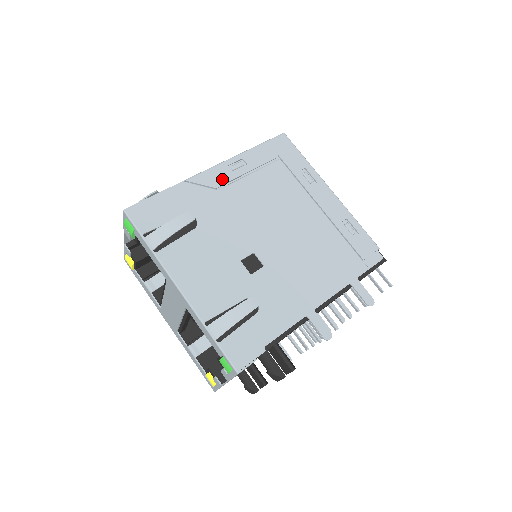
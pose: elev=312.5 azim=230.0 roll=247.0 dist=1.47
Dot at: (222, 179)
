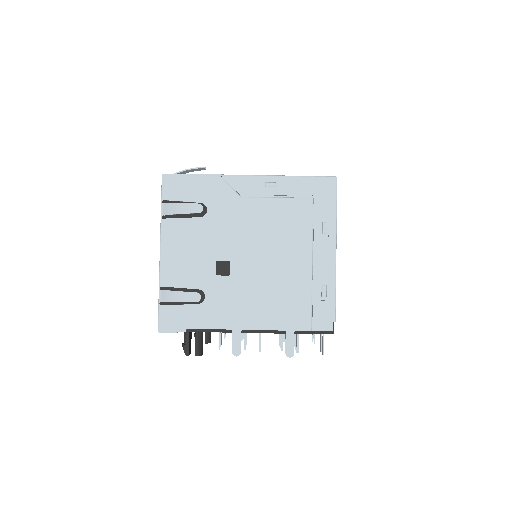
Dot at: (250, 190)
